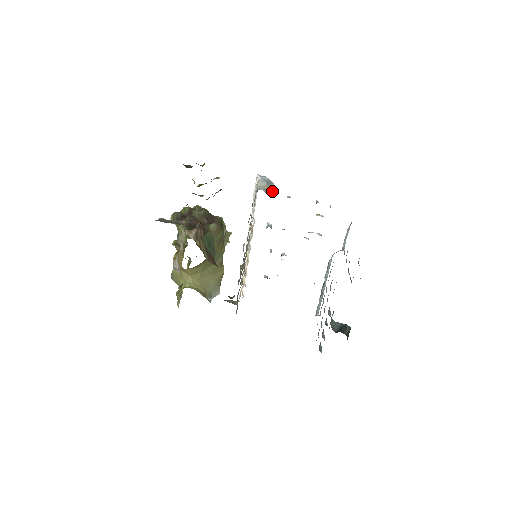
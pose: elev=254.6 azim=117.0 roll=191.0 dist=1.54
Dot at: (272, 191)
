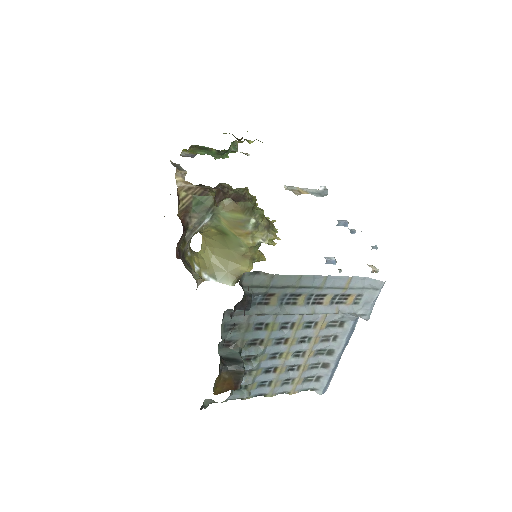
Dot at: (299, 194)
